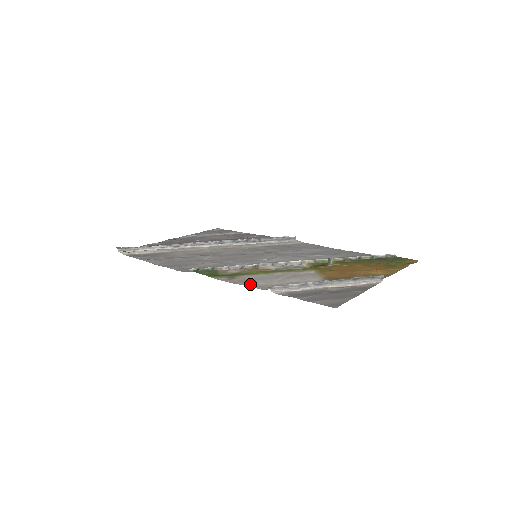
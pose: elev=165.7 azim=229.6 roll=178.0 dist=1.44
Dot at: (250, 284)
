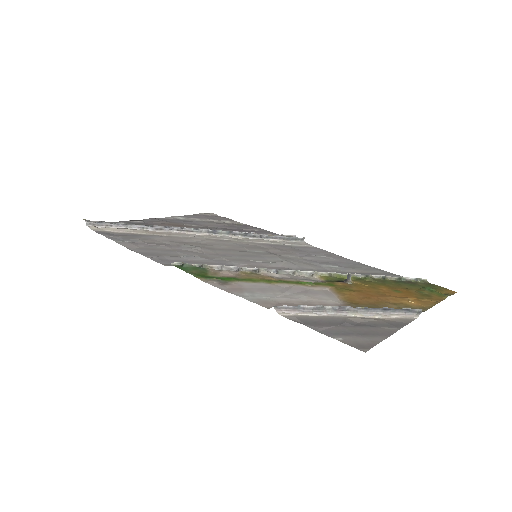
Dot at: (248, 296)
